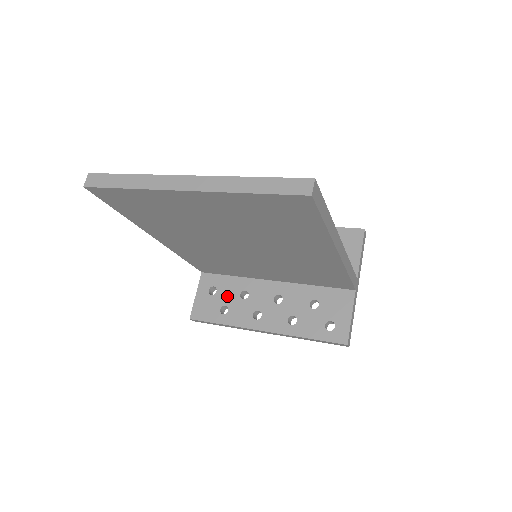
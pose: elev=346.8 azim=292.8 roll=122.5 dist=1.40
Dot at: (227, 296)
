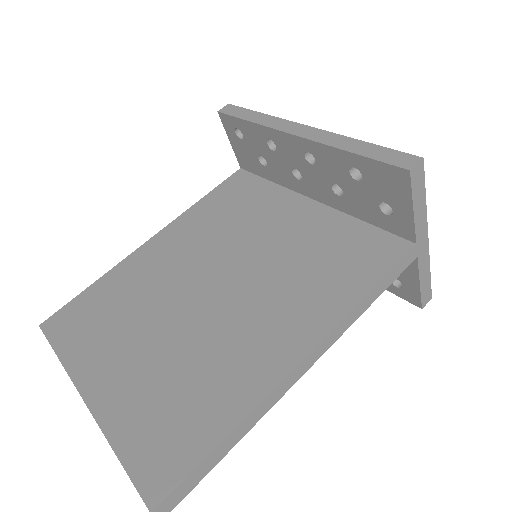
Dot at: occluded
